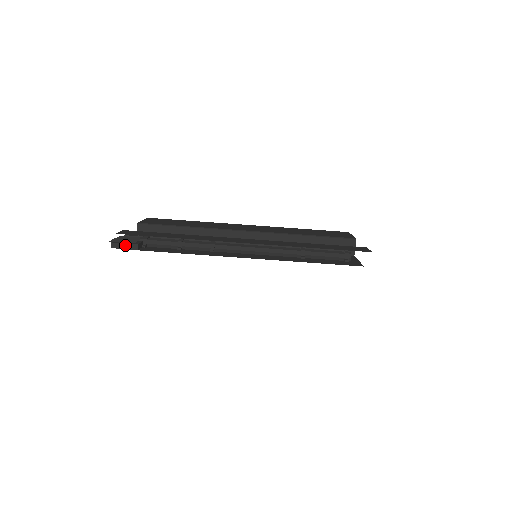
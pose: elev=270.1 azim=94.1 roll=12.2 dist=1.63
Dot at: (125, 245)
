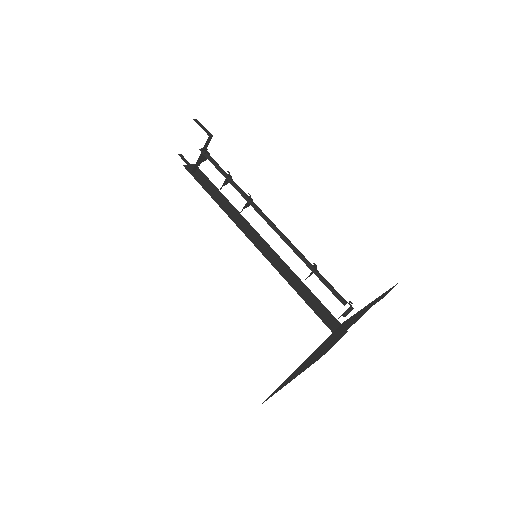
Dot at: (204, 128)
